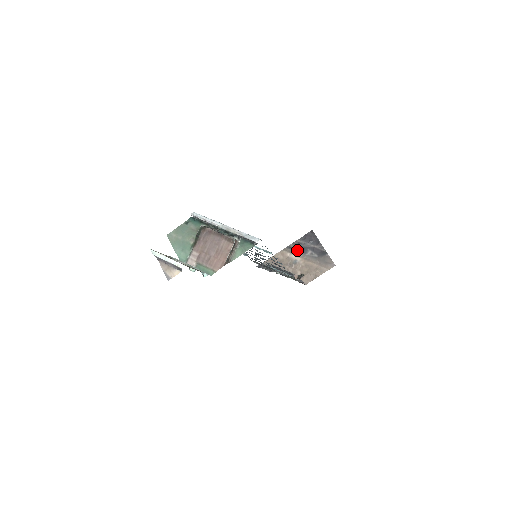
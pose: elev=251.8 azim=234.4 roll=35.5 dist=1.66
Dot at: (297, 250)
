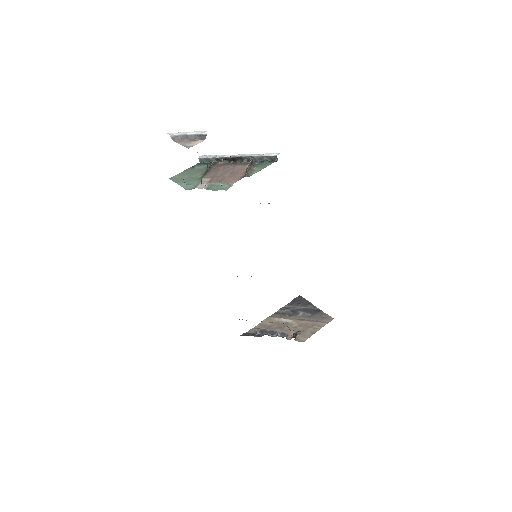
Dot at: (286, 314)
